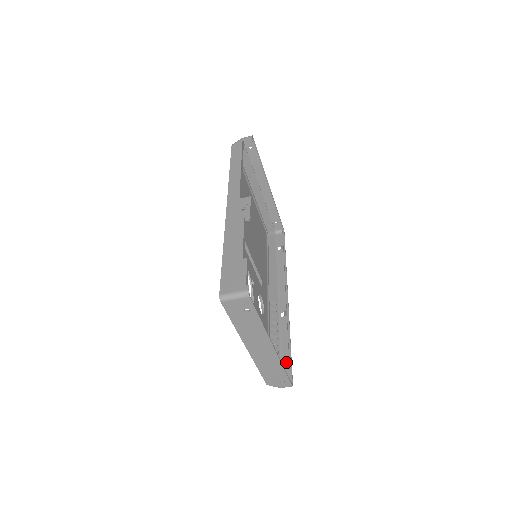
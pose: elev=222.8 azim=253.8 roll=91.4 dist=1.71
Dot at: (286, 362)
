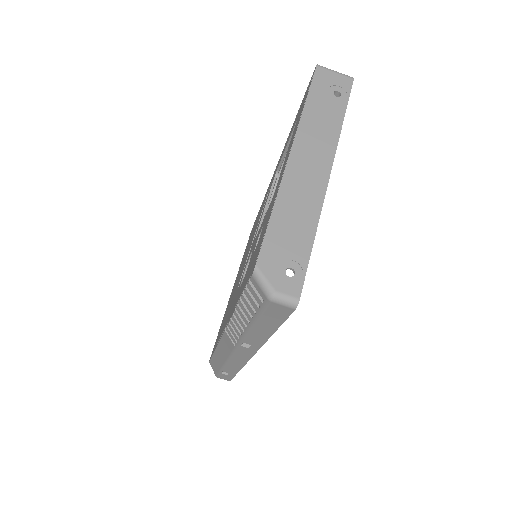
Dot at: occluded
